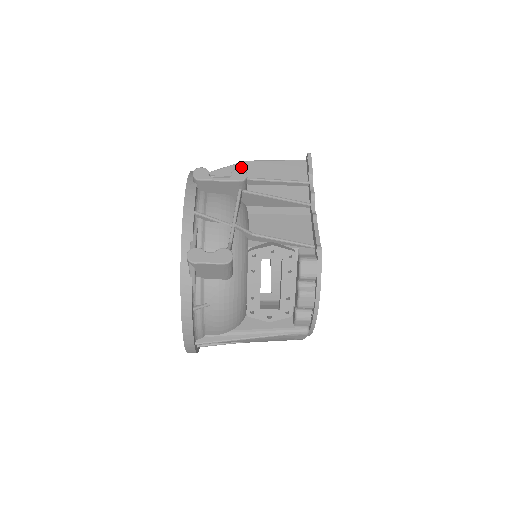
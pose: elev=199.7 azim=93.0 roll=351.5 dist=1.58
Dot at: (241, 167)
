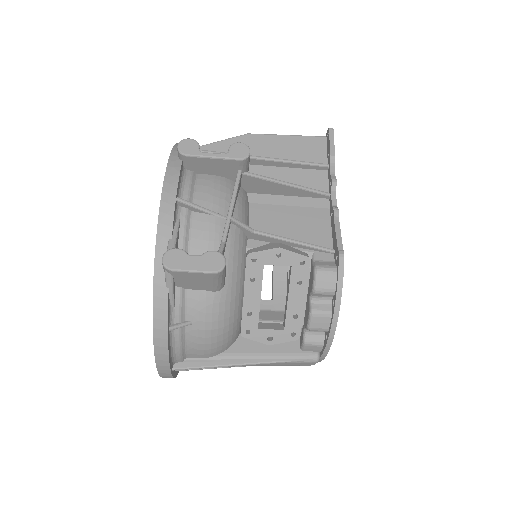
Dot at: (242, 141)
